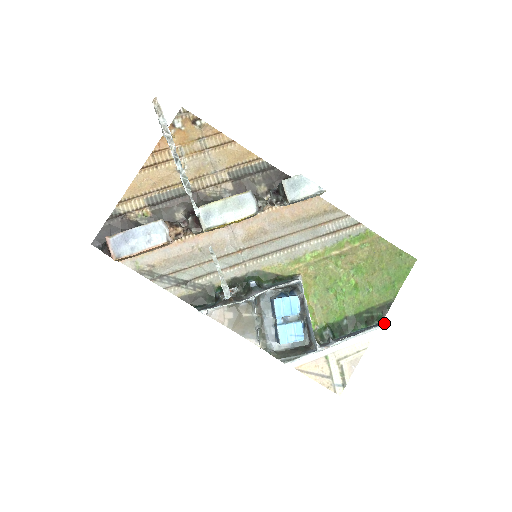
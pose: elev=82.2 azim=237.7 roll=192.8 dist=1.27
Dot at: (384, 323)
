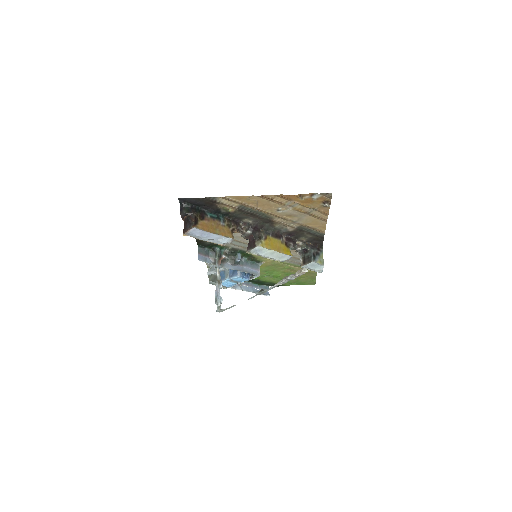
Dot at: occluded
